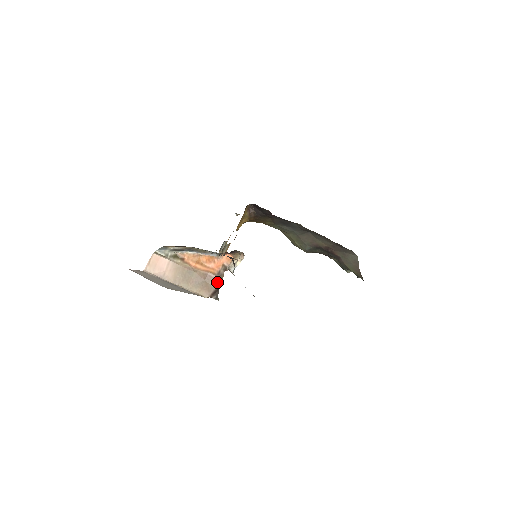
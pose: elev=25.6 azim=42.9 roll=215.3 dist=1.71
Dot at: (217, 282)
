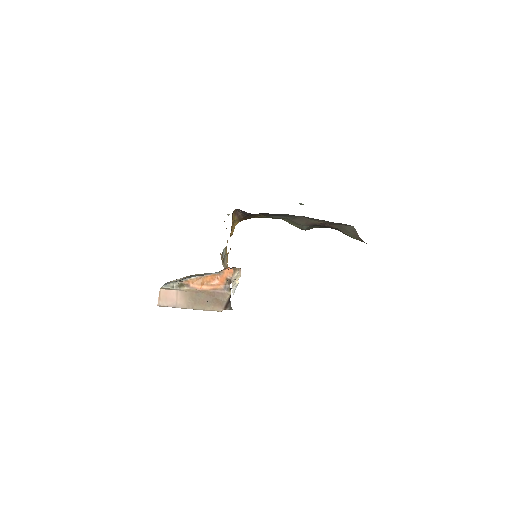
Dot at: (226, 296)
